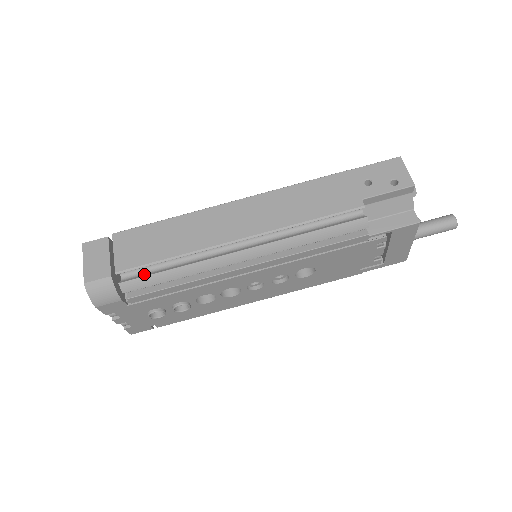
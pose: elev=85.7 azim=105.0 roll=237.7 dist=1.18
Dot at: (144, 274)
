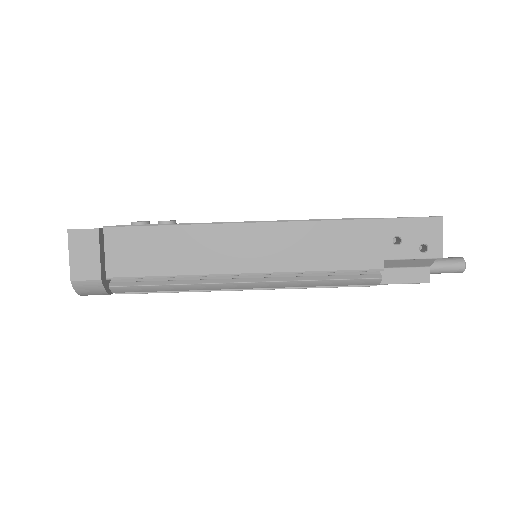
Dot at: occluded
